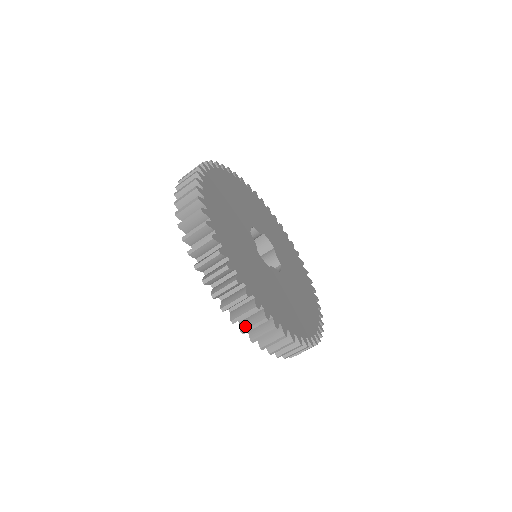
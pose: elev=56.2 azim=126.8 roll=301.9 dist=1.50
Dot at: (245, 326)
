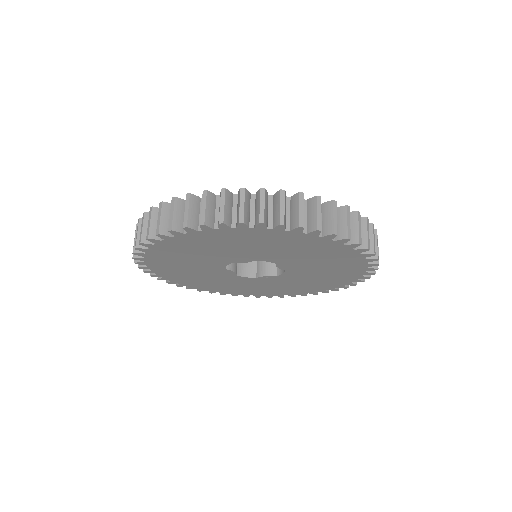
Dot at: (330, 227)
